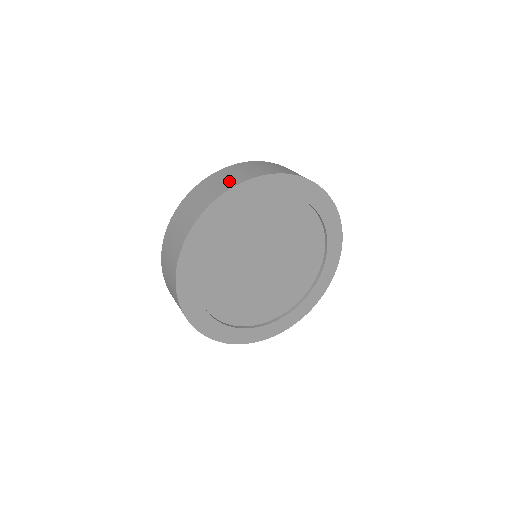
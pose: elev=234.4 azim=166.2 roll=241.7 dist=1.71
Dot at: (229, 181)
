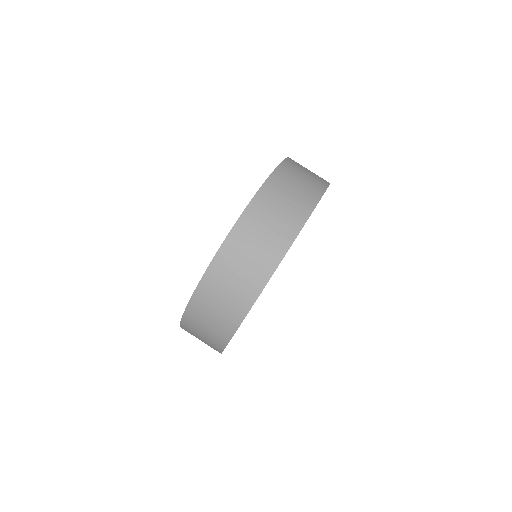
Dot at: (297, 205)
